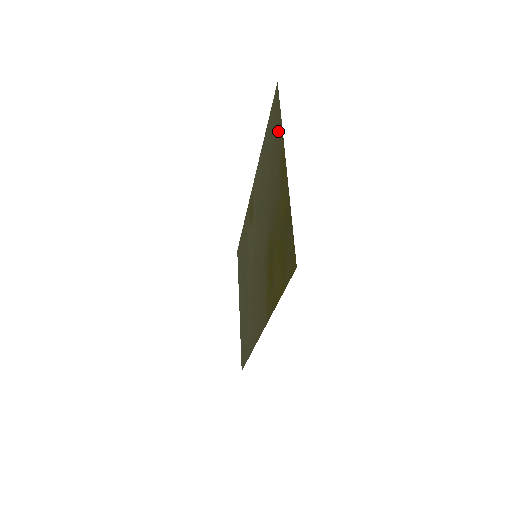
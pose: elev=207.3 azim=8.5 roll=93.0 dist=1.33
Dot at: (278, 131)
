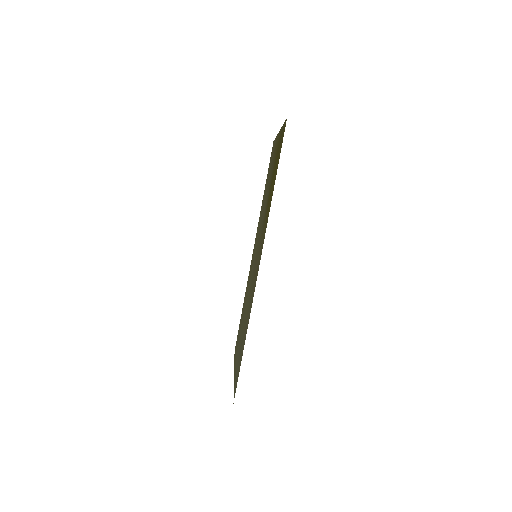
Dot at: occluded
